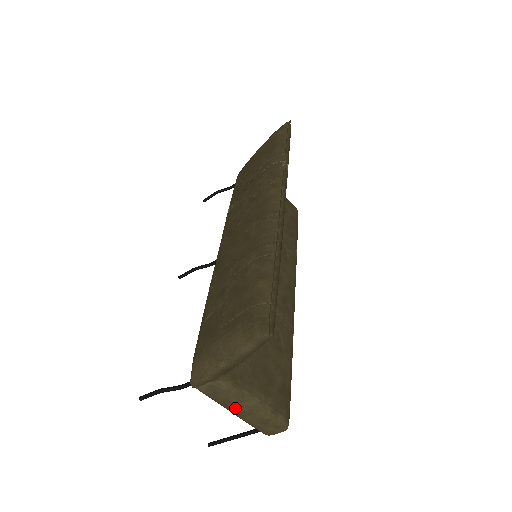
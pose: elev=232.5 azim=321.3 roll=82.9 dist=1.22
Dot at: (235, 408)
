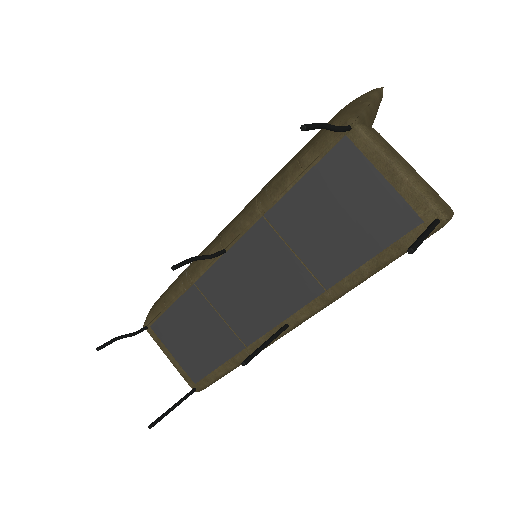
Dot at: (401, 159)
